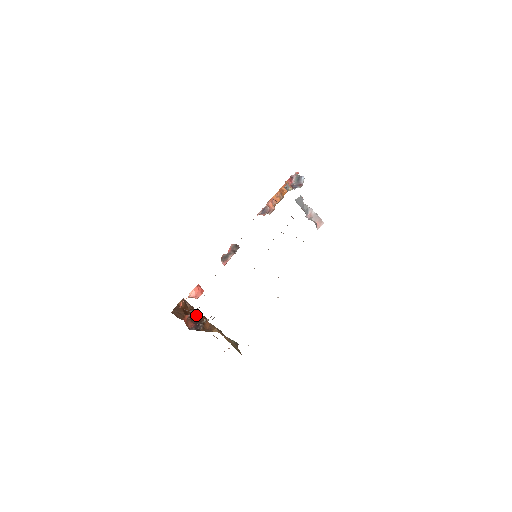
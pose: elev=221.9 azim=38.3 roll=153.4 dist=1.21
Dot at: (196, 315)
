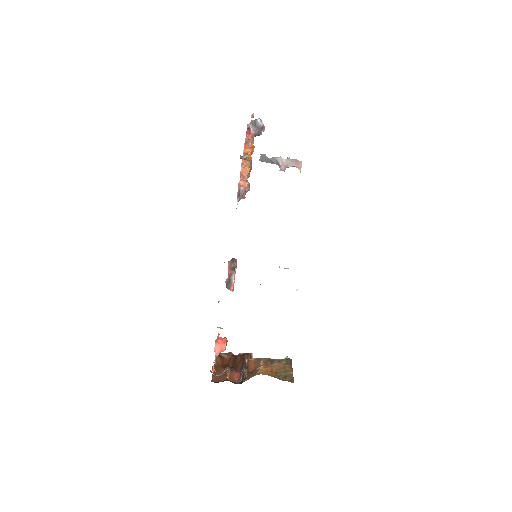
Dot at: (237, 360)
